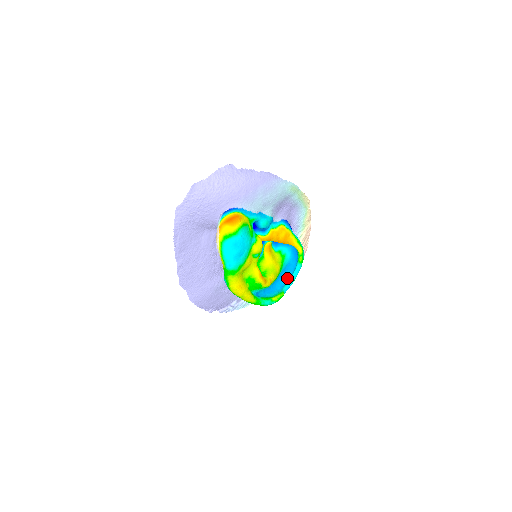
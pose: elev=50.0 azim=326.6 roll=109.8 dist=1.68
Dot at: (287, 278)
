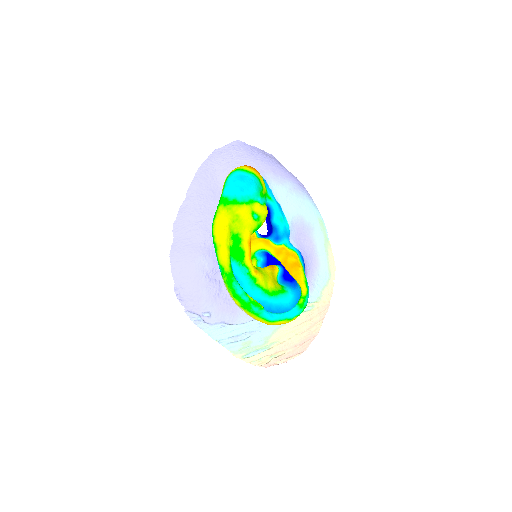
Dot at: occluded
